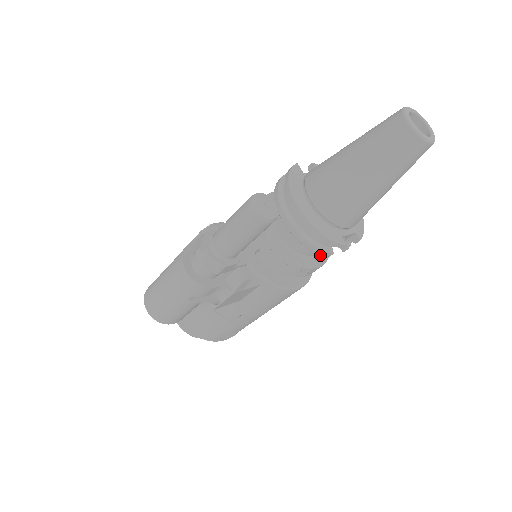
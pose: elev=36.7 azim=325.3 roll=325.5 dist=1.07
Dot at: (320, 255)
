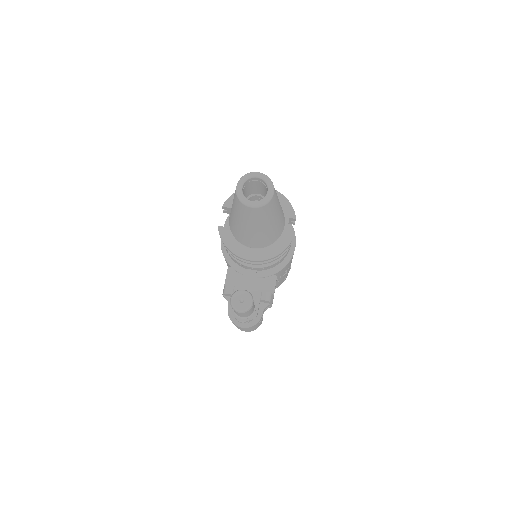
Dot at: occluded
